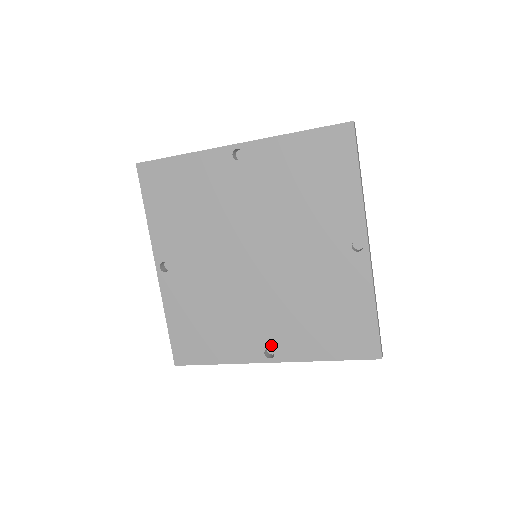
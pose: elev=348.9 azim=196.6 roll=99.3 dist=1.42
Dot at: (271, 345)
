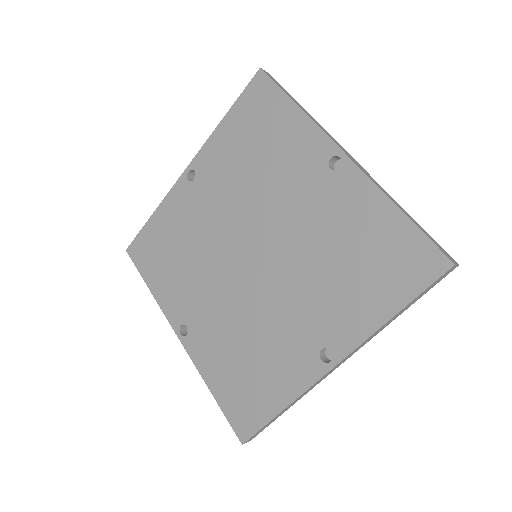
Dot at: (321, 343)
